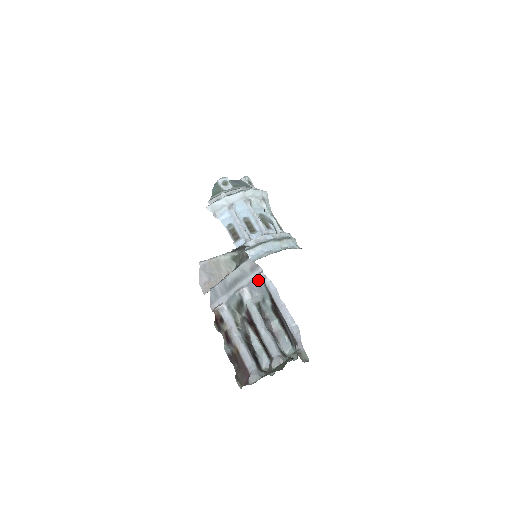
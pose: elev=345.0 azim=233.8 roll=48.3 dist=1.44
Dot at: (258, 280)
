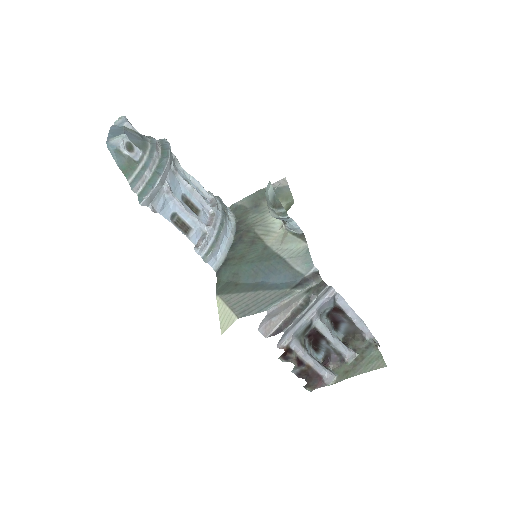
Dot at: (330, 300)
